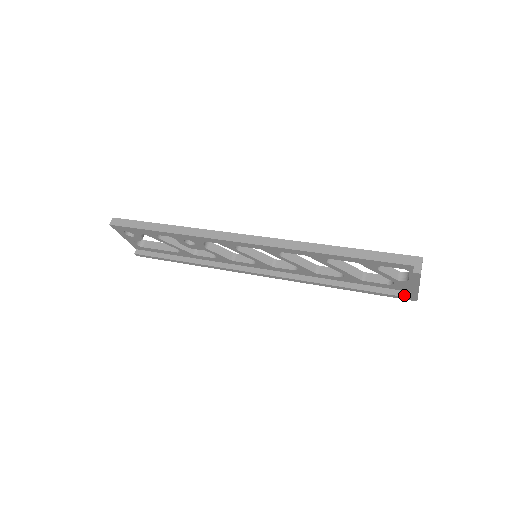
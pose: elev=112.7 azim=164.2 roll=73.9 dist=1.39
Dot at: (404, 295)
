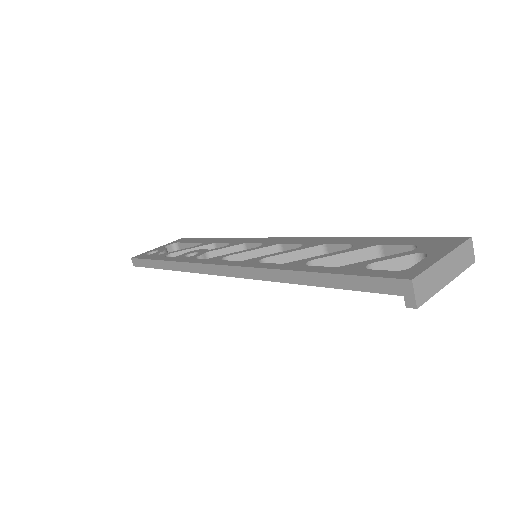
Dot at: occluded
